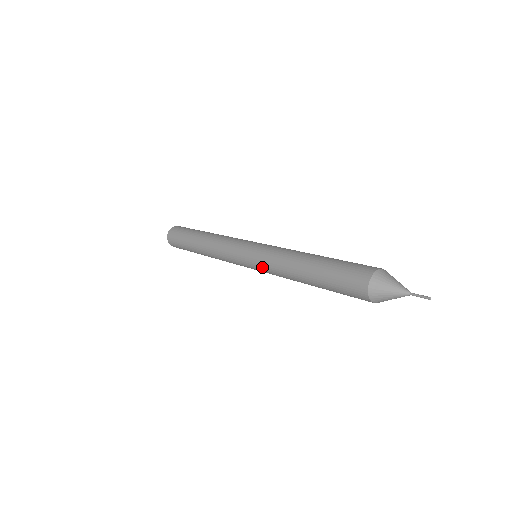
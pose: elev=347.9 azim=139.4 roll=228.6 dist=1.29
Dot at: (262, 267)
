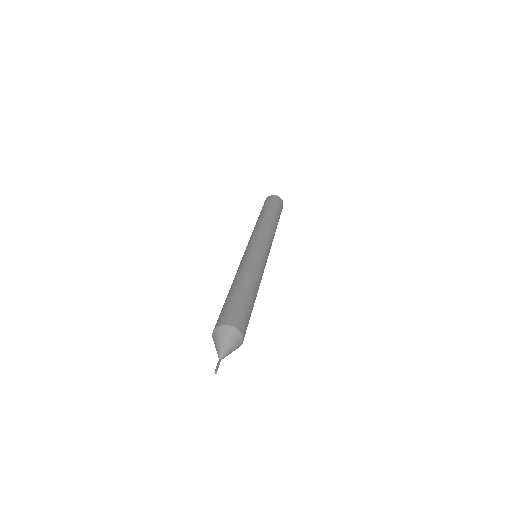
Dot at: occluded
